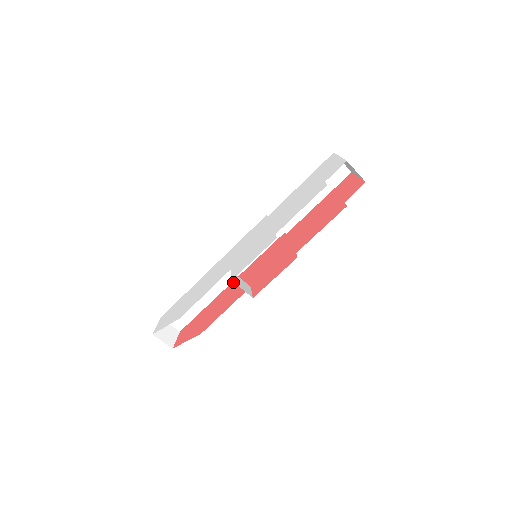
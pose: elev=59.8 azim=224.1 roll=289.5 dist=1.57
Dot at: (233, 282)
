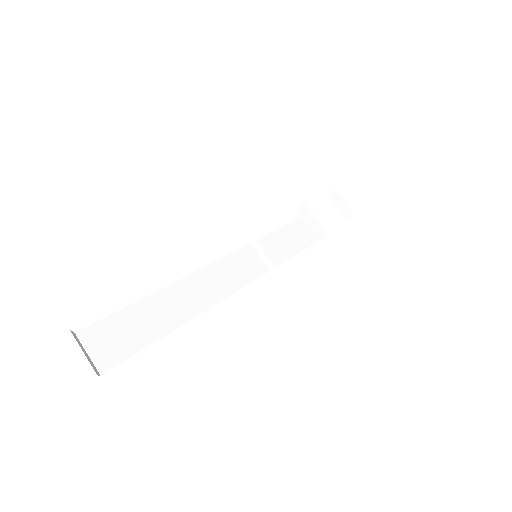
Dot at: (207, 308)
